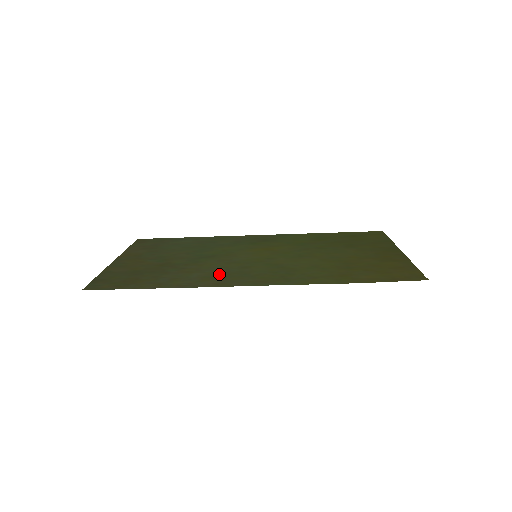
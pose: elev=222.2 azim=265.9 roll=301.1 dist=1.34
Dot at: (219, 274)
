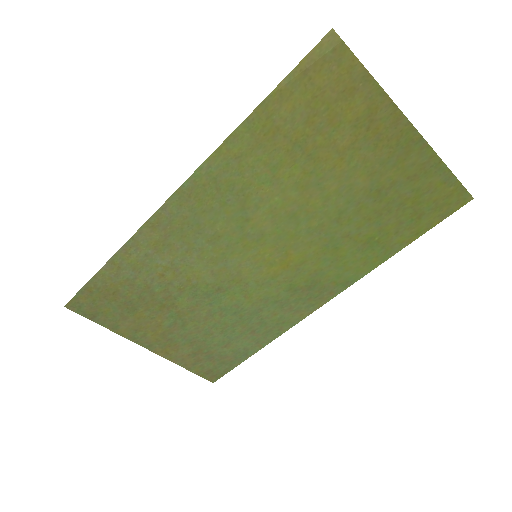
Dot at: (178, 244)
